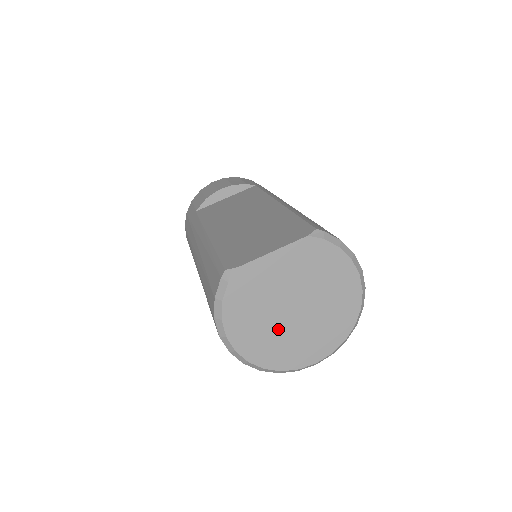
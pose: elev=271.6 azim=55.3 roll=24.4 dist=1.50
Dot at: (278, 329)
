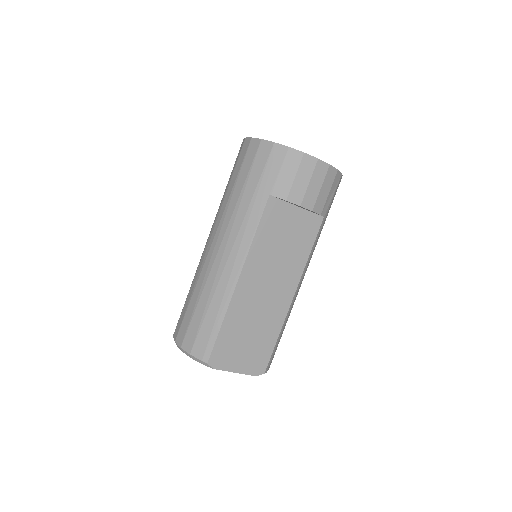
Dot at: occluded
